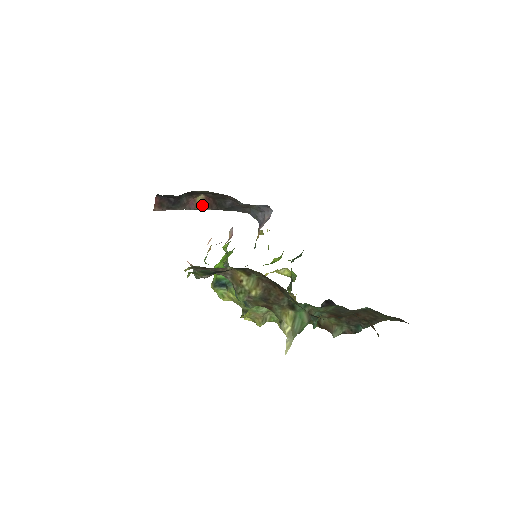
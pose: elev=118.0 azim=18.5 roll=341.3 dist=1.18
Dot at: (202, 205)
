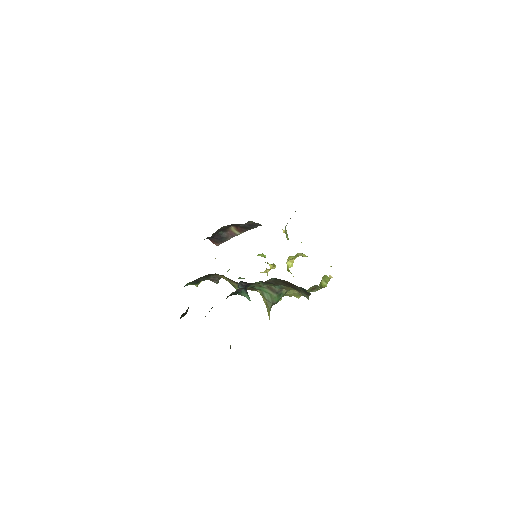
Dot at: (238, 232)
